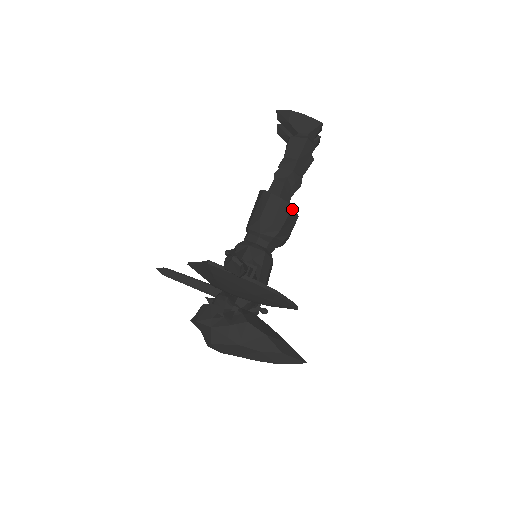
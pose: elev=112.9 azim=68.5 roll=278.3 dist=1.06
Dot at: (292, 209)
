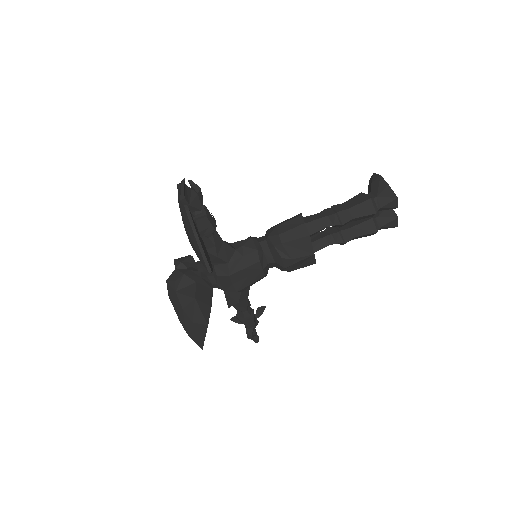
Dot at: (307, 237)
